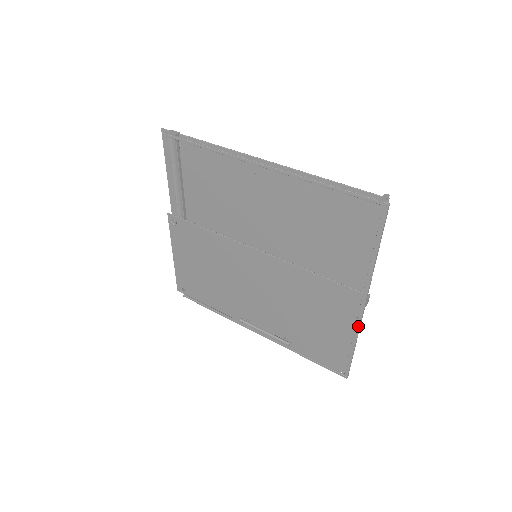
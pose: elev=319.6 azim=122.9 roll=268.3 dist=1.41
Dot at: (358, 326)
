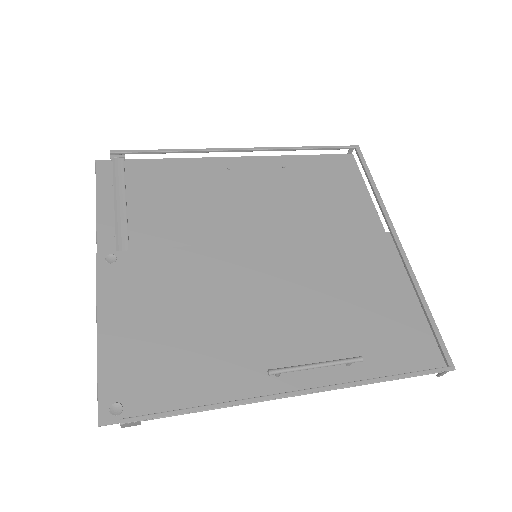
Dot at: (410, 269)
